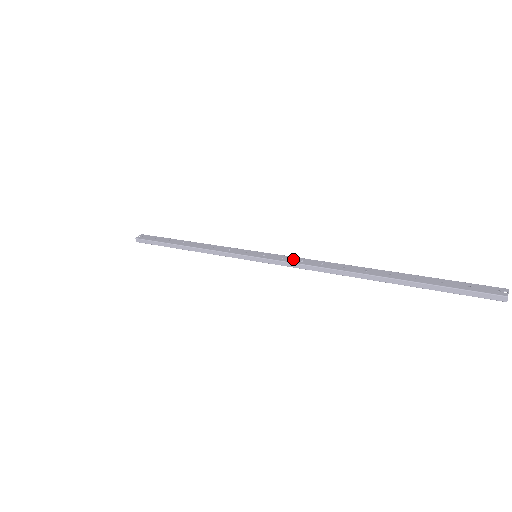
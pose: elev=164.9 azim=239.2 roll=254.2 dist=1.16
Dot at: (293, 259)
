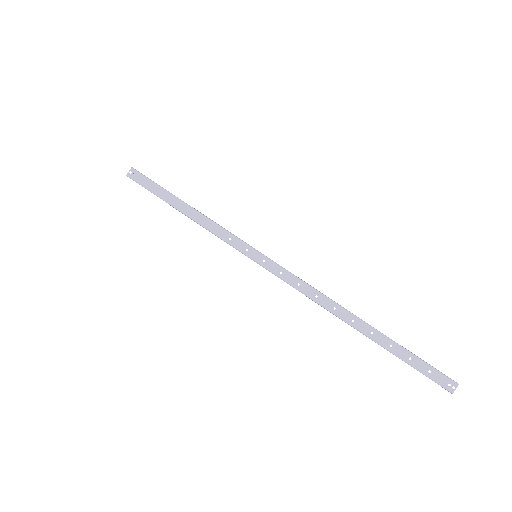
Dot at: (291, 279)
